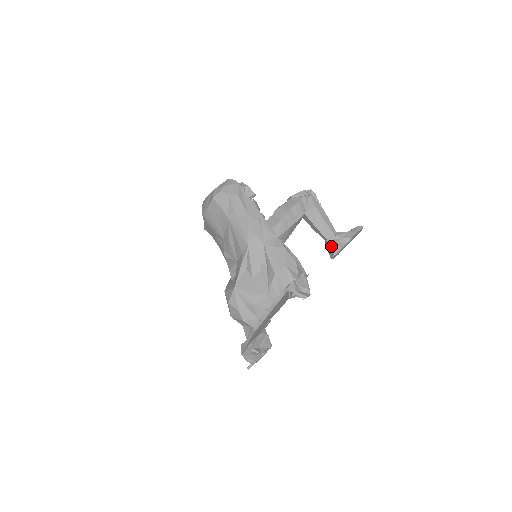
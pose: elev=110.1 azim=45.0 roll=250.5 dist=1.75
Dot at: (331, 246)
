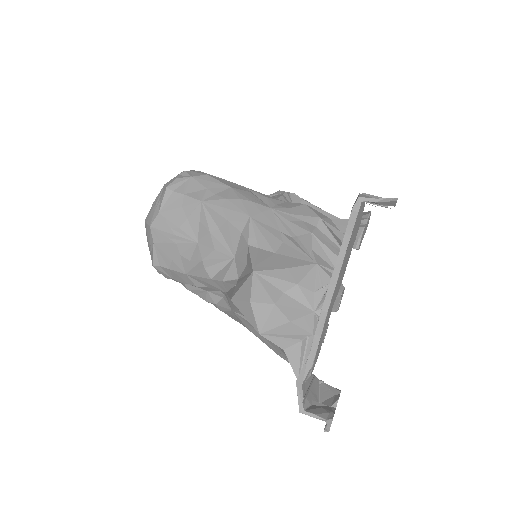
Dot at: occluded
